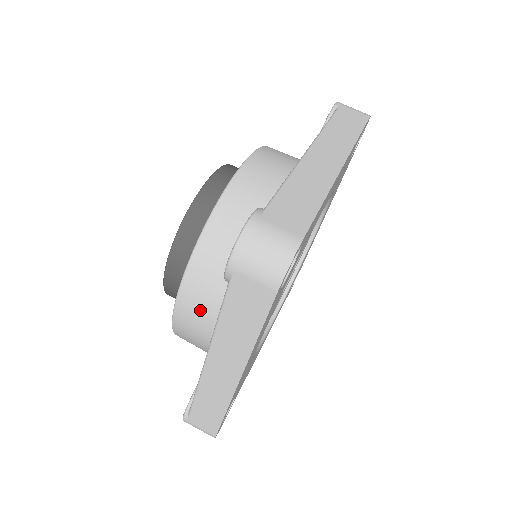
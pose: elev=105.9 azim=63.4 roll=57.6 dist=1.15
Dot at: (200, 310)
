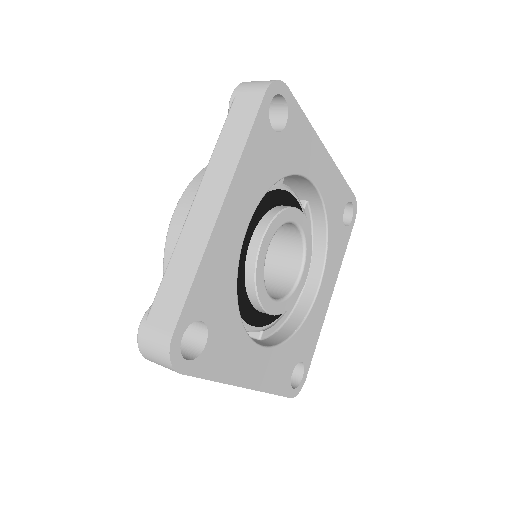
Dot at: occluded
